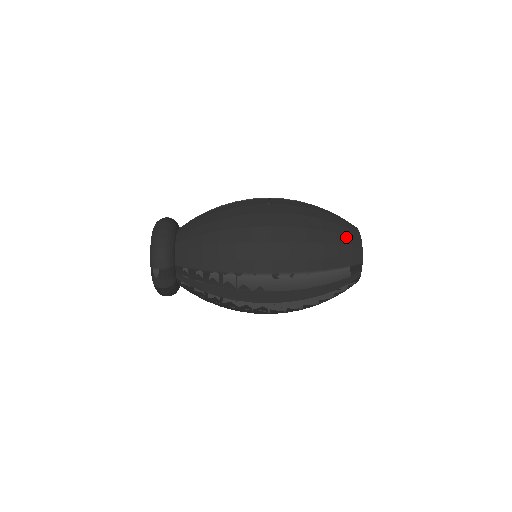
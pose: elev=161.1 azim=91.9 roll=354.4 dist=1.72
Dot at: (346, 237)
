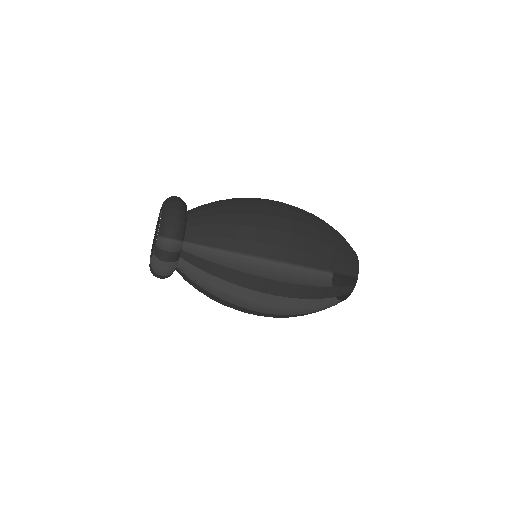
Dot at: (348, 249)
